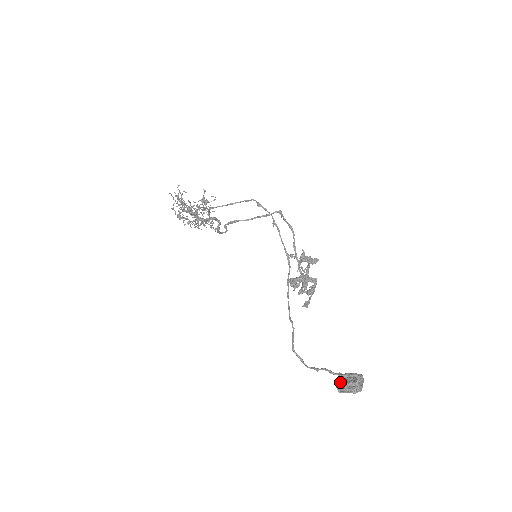
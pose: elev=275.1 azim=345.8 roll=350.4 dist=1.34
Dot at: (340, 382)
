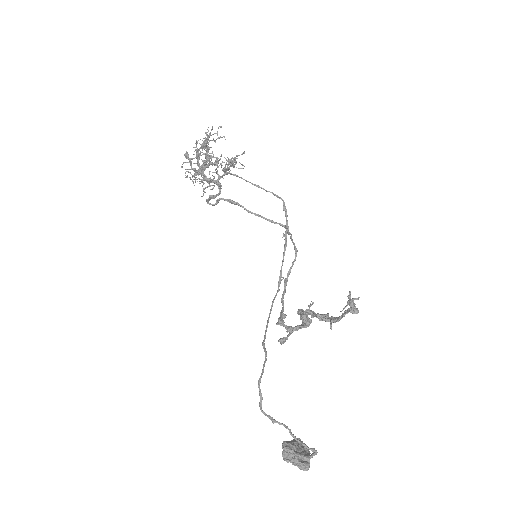
Dot at: (291, 448)
